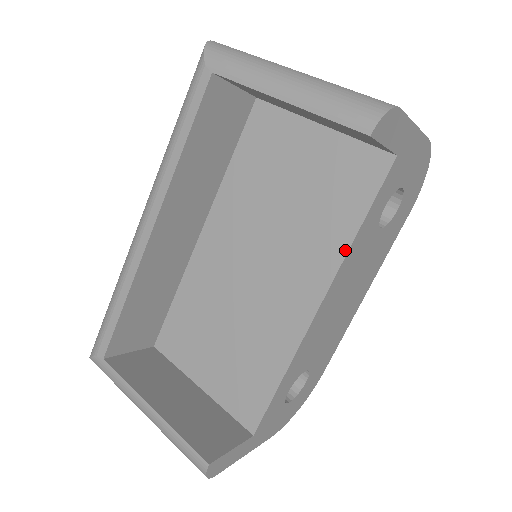
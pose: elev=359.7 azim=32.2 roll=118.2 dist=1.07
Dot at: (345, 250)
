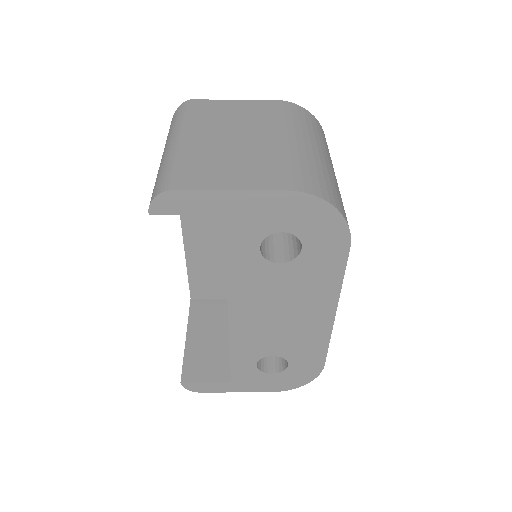
Dot at: (226, 278)
